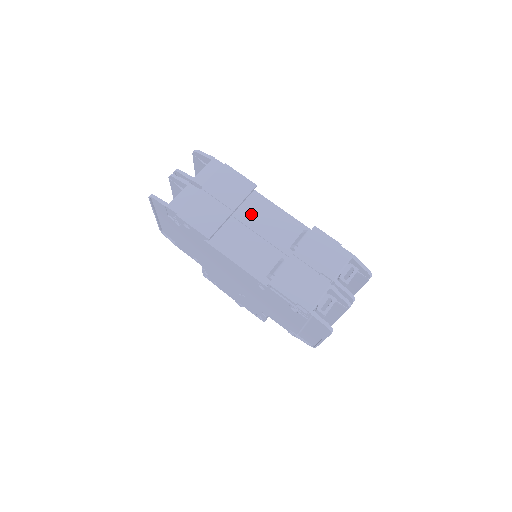
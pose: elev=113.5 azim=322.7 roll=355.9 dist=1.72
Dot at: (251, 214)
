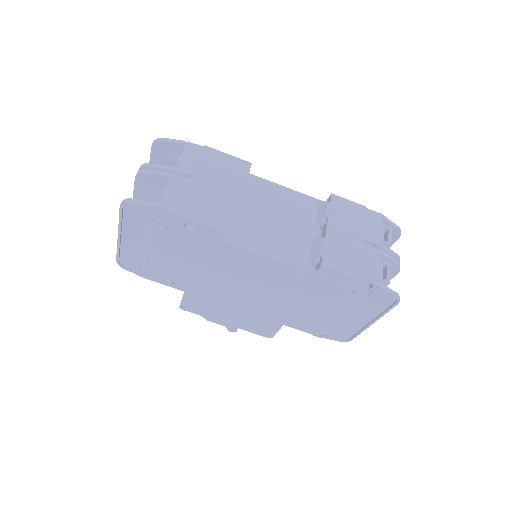
Dot at: (255, 198)
